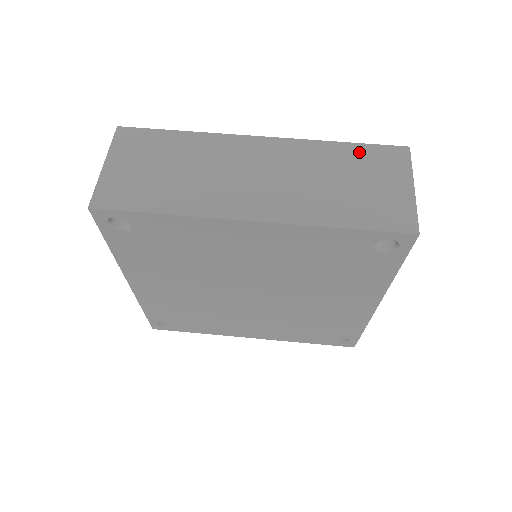
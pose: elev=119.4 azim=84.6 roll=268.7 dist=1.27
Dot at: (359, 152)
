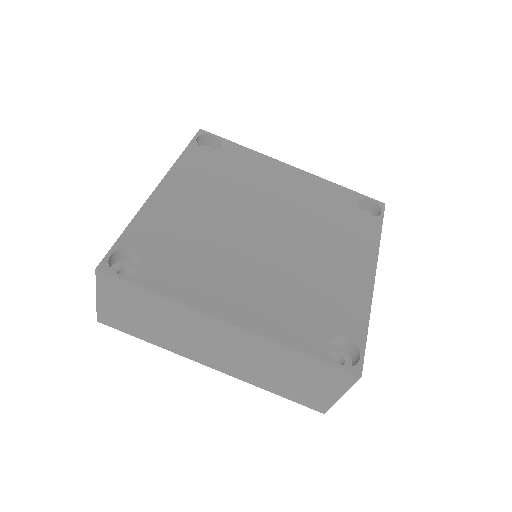
Dot at: (312, 364)
